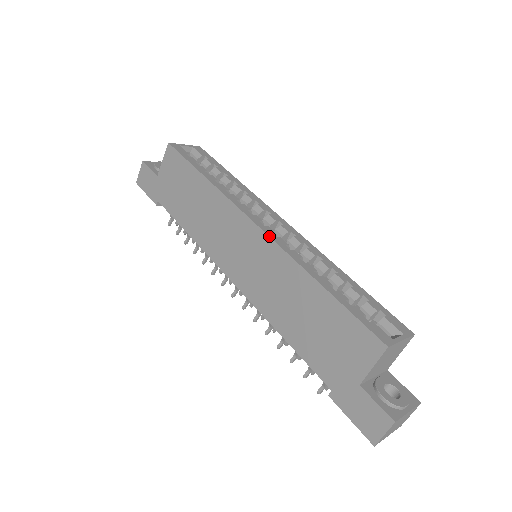
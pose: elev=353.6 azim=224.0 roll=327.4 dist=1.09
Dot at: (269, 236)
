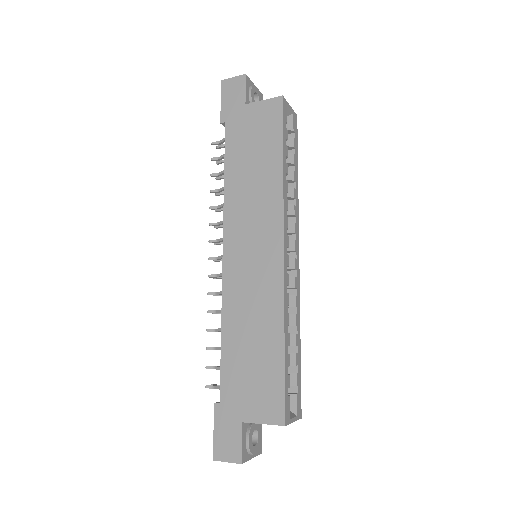
Dot at: (284, 269)
